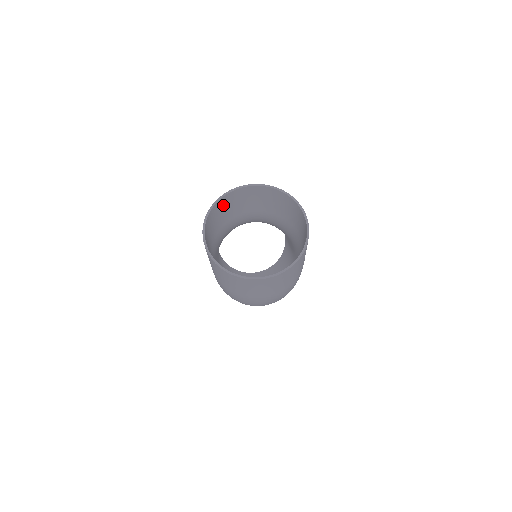
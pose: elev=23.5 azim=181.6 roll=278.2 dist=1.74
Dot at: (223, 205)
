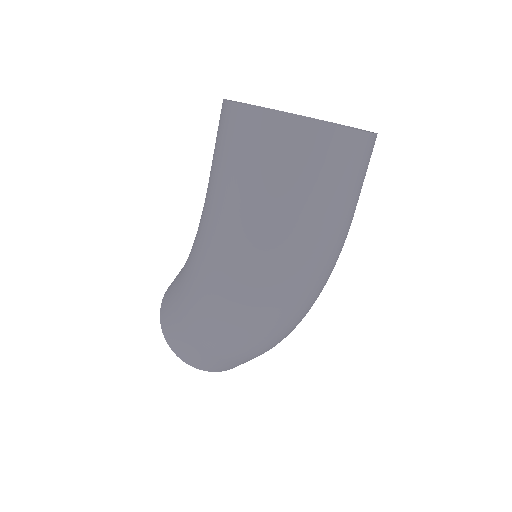
Dot at: occluded
